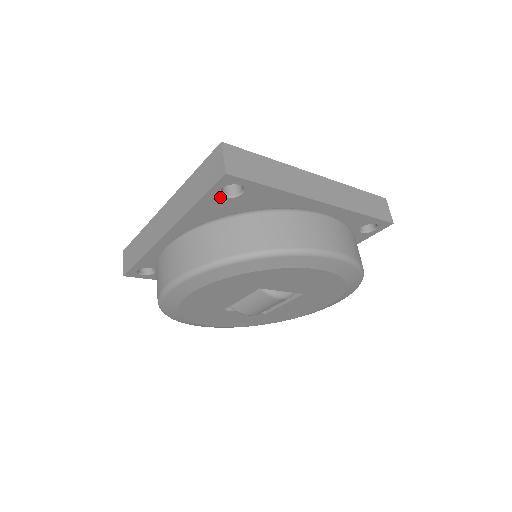
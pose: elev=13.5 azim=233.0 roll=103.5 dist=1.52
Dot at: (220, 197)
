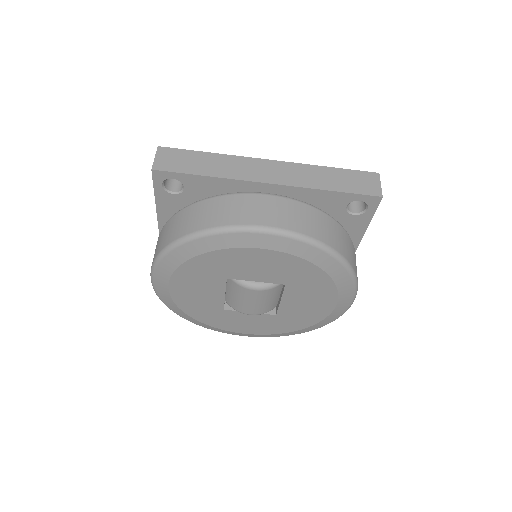
Dot at: (169, 195)
